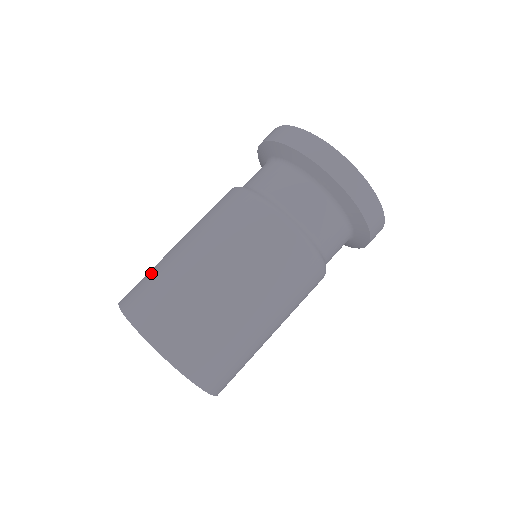
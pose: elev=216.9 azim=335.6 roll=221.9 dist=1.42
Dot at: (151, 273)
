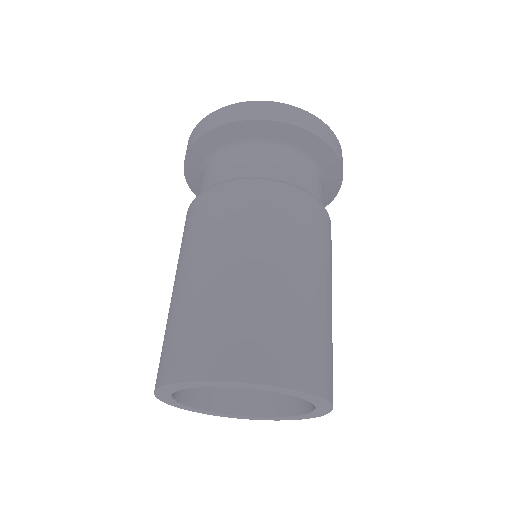
Dot at: (247, 318)
